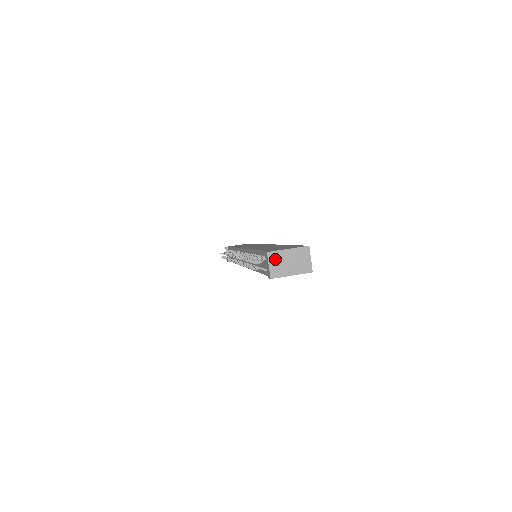
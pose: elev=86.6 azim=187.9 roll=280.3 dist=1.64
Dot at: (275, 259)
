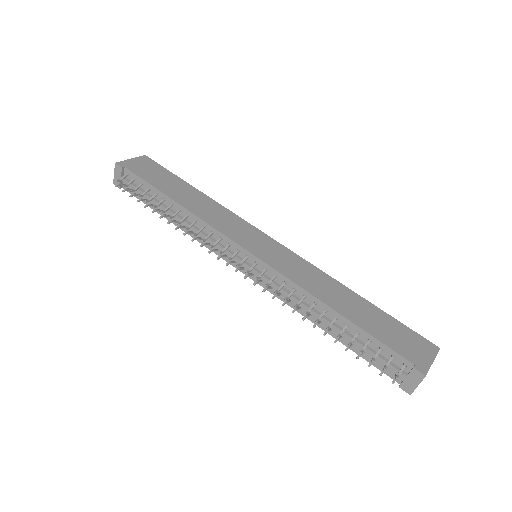
Dot at: occluded
